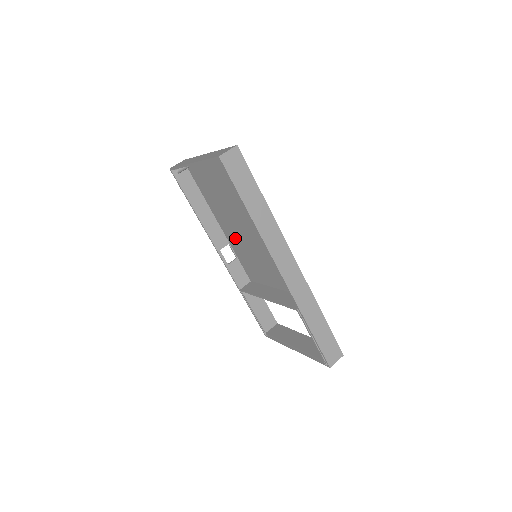
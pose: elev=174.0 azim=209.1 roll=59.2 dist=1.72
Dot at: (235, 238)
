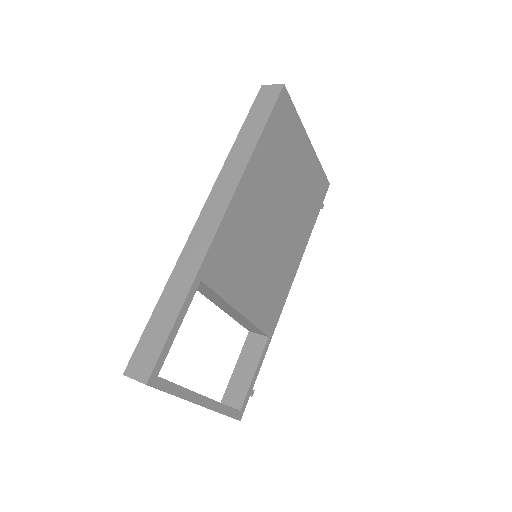
Dot at: (285, 259)
